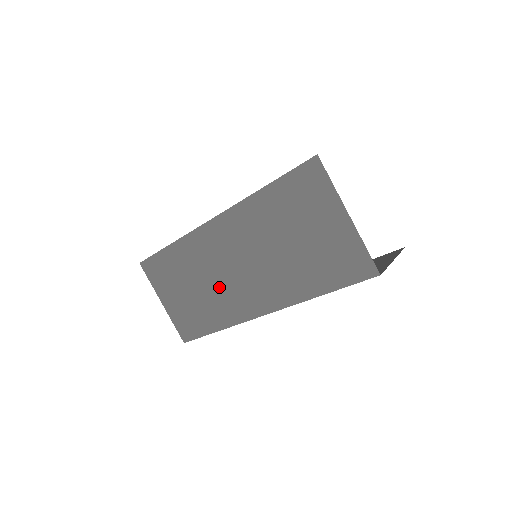
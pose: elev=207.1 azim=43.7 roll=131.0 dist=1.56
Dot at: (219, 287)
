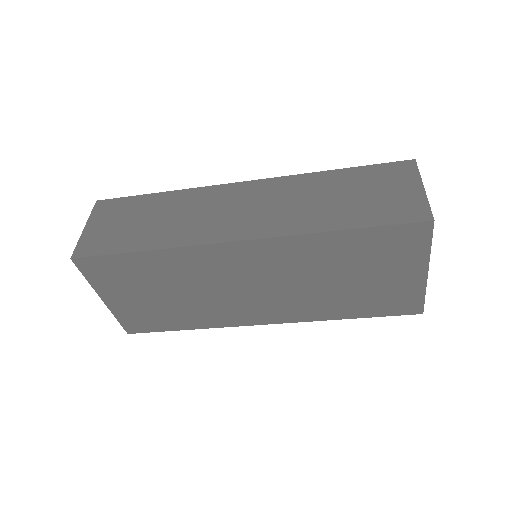
Dot at: (215, 298)
